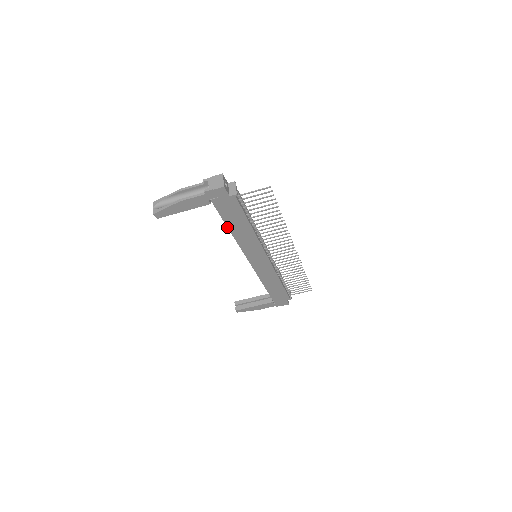
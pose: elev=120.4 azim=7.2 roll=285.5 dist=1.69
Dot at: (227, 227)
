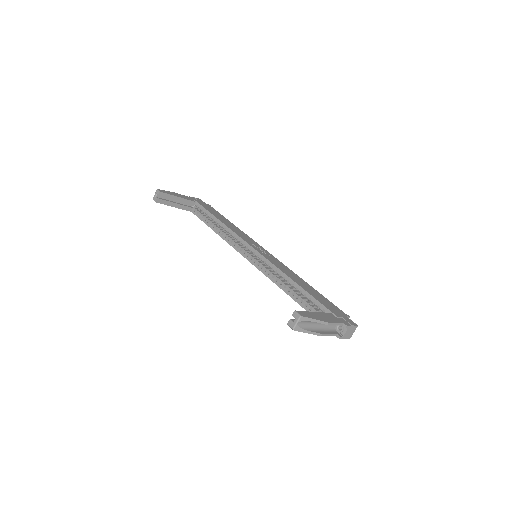
Dot at: (295, 301)
